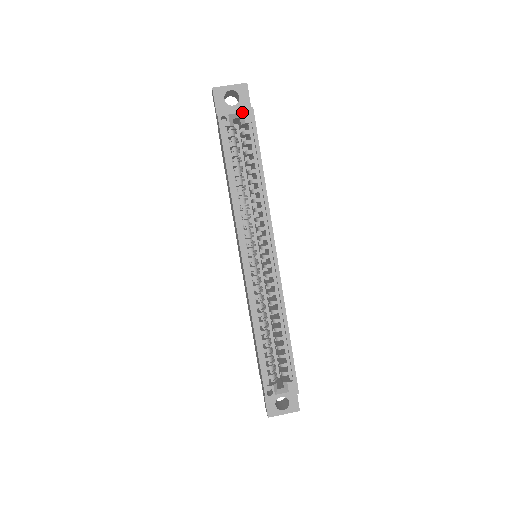
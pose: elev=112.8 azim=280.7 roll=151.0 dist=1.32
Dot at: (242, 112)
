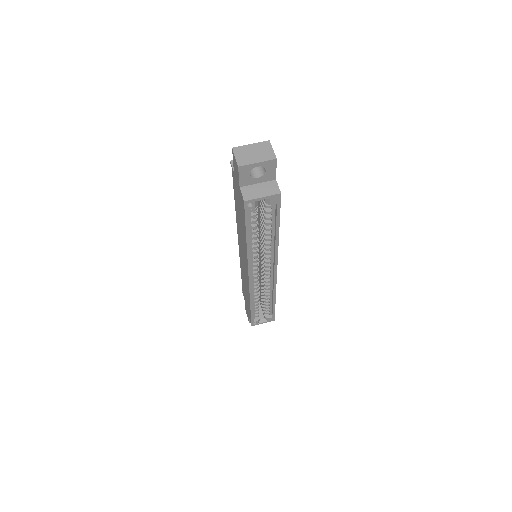
Dot at: (269, 198)
